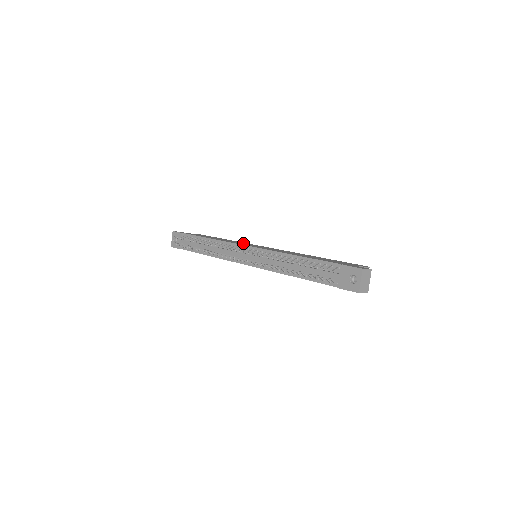
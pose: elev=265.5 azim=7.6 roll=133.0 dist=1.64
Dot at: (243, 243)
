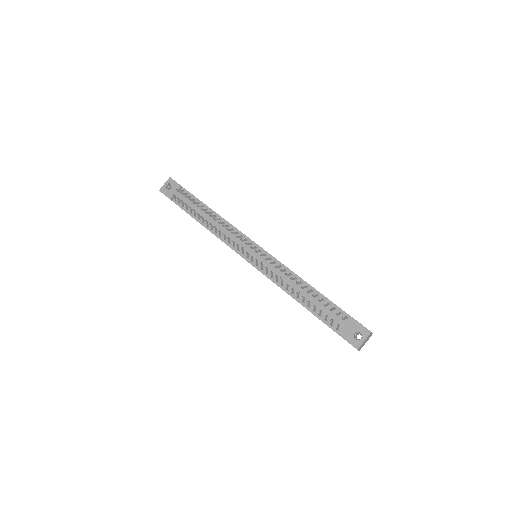
Dot at: occluded
